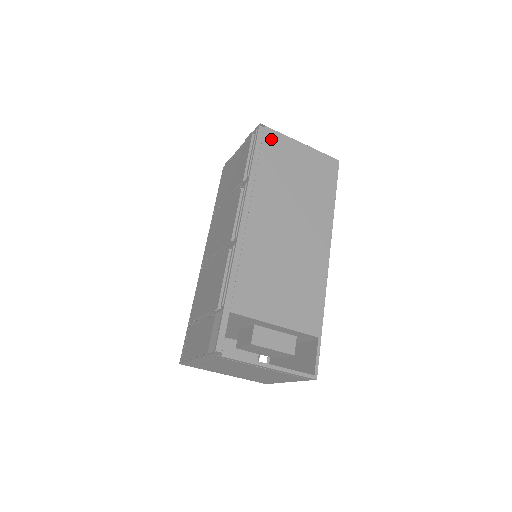
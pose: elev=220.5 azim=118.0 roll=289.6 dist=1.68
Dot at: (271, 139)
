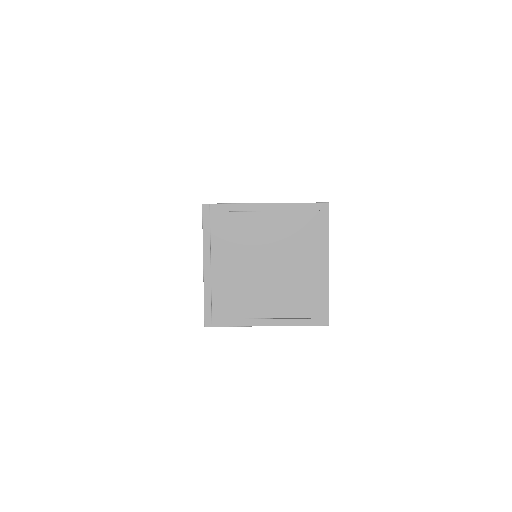
Dot at: occluded
